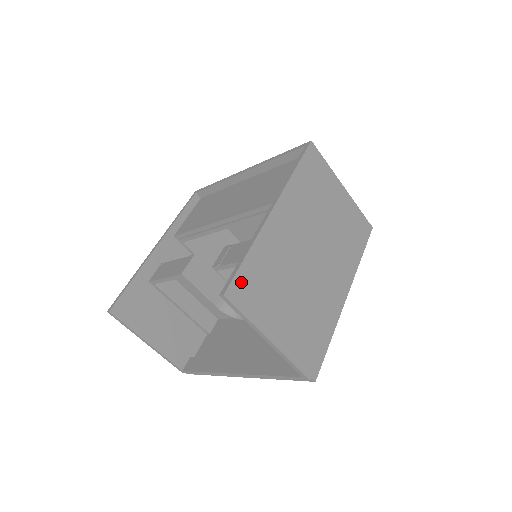
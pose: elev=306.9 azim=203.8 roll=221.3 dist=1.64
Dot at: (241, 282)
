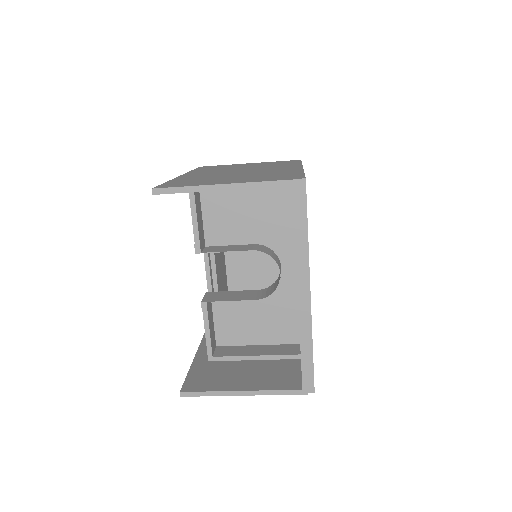
Dot at: (168, 185)
